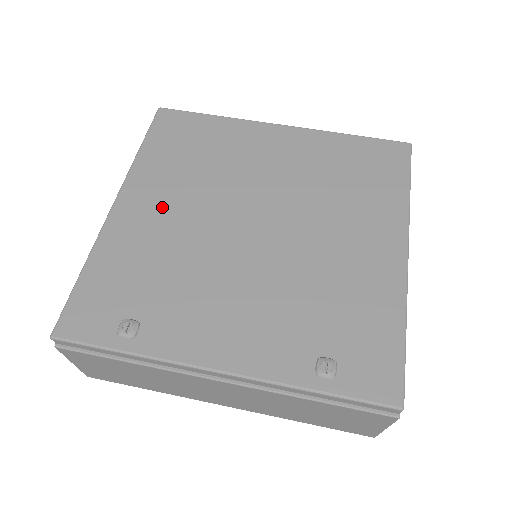
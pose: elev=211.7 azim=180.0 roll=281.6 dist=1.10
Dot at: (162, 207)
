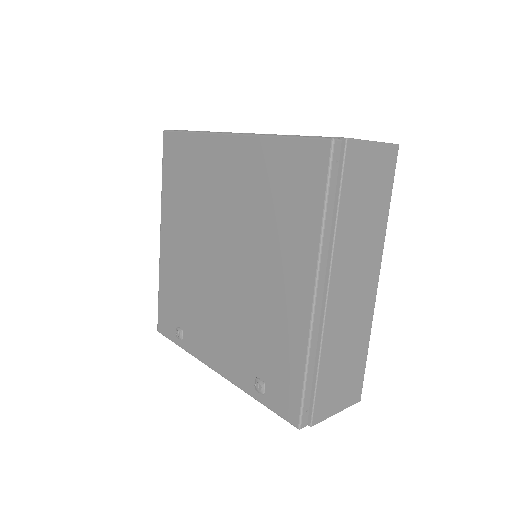
Dot at: (178, 240)
